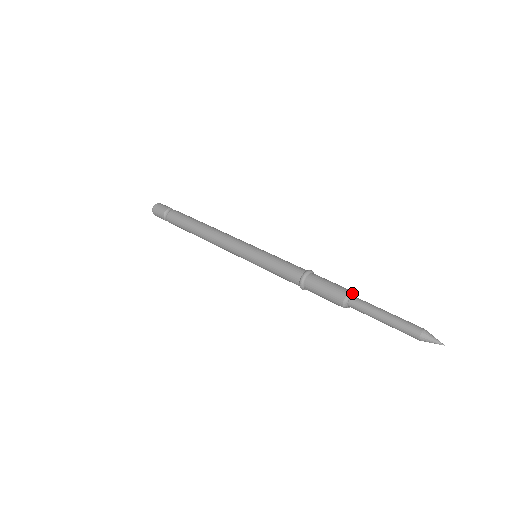
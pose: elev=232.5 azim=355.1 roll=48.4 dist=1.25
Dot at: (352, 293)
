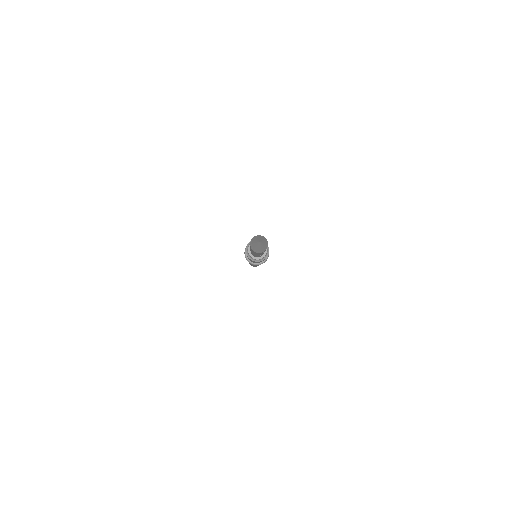
Dot at: occluded
